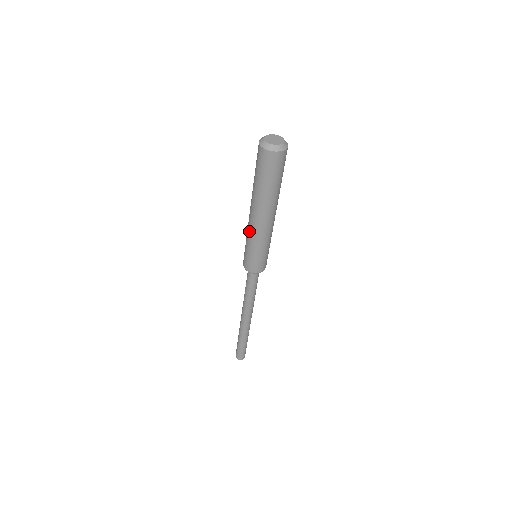
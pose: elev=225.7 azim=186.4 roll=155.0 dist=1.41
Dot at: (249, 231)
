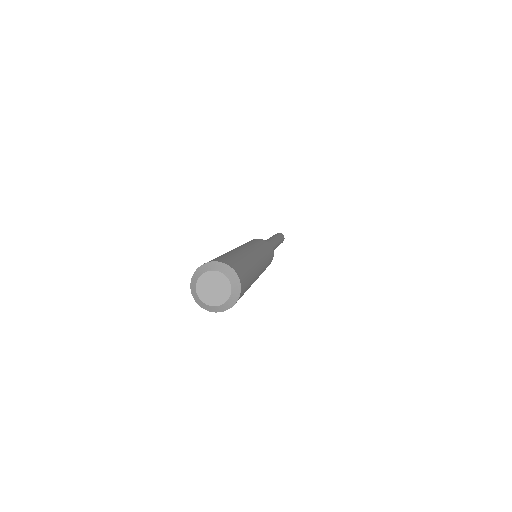
Dot at: occluded
